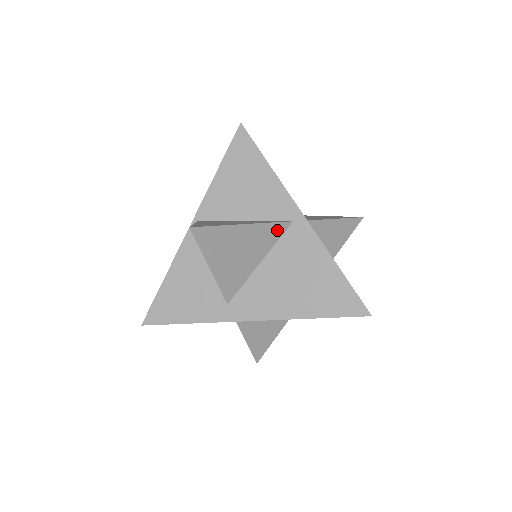
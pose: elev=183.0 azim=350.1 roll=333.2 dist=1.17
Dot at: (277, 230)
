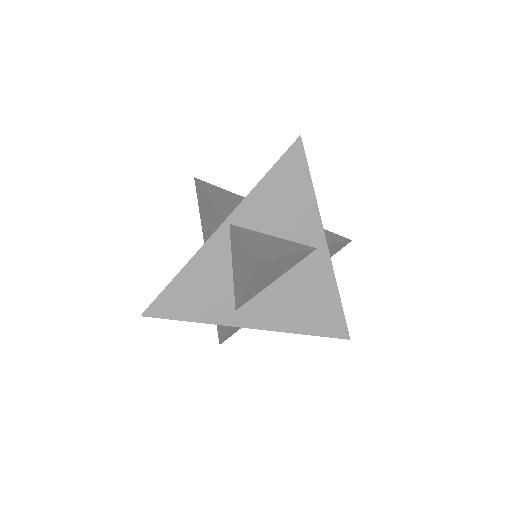
Dot at: (304, 255)
